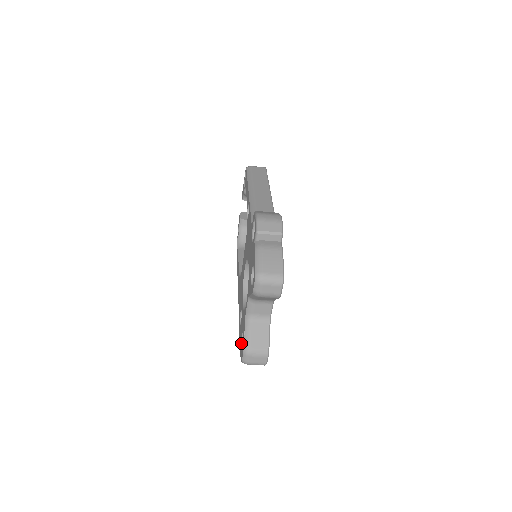
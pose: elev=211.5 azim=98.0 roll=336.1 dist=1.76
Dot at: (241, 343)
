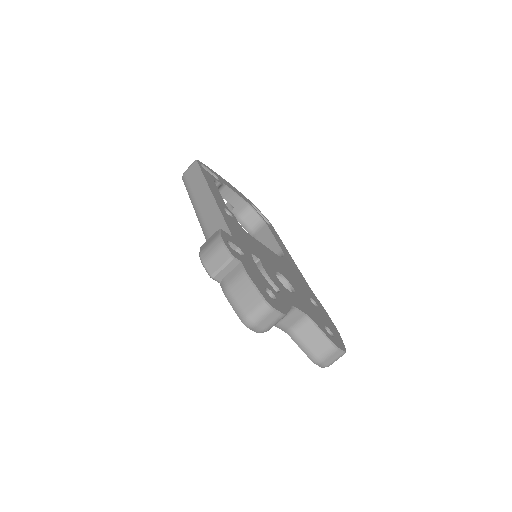
Dot at: occluded
